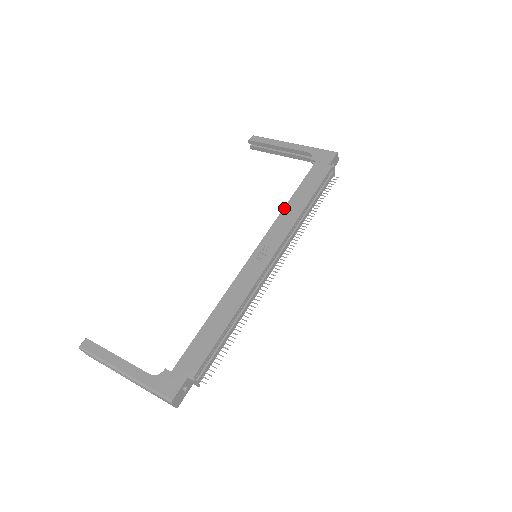
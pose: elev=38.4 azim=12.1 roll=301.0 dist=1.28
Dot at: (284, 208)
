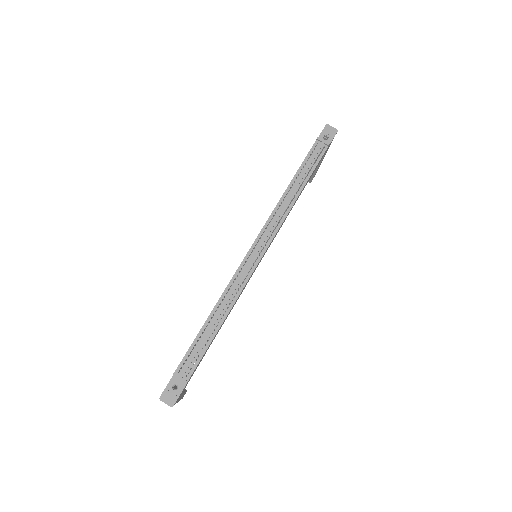
Dot at: occluded
